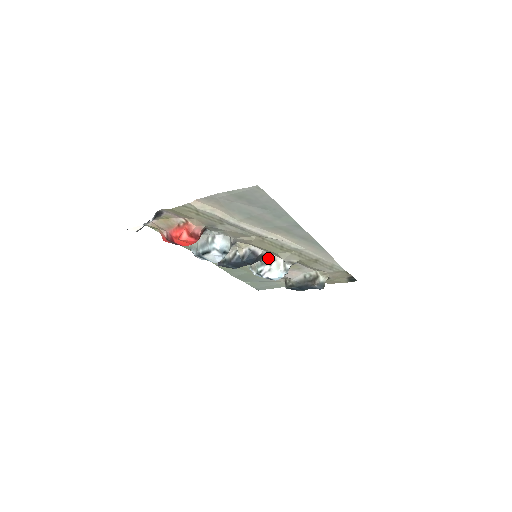
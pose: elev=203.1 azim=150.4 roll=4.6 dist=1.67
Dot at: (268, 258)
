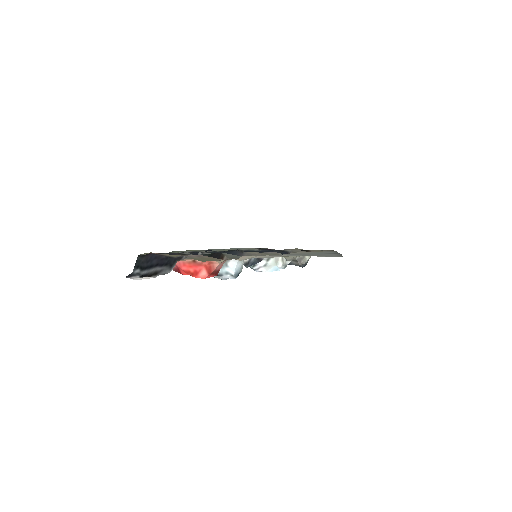
Dot at: occluded
